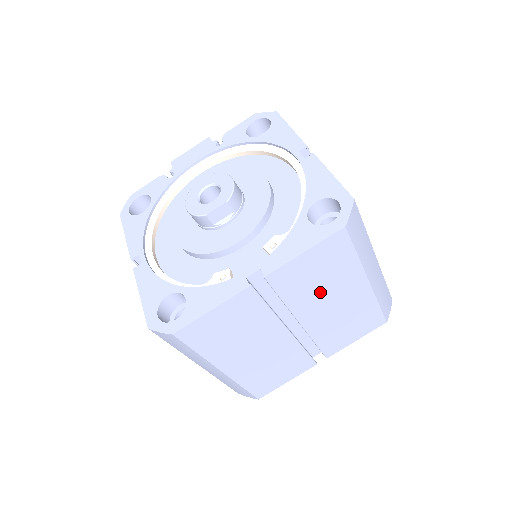
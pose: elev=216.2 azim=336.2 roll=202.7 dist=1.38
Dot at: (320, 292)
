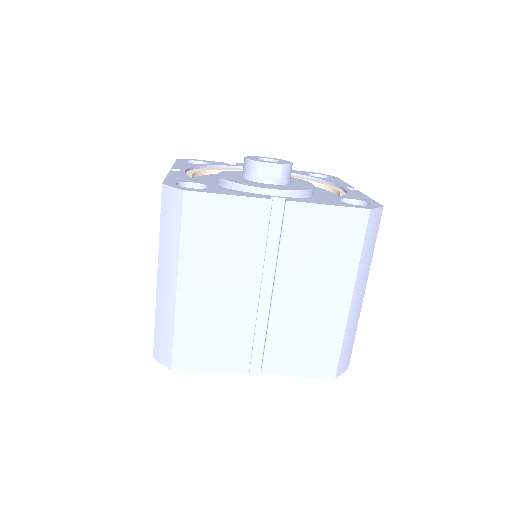
Dot at: (311, 268)
